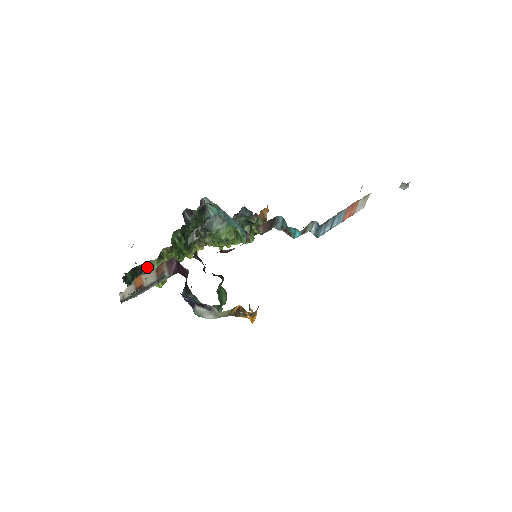
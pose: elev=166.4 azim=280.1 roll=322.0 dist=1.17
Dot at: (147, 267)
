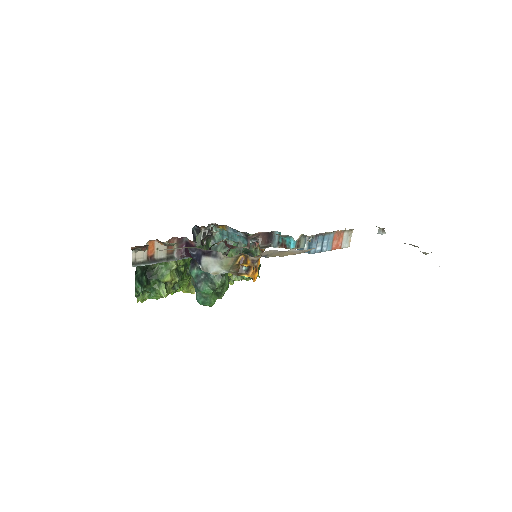
Dot at: (156, 270)
